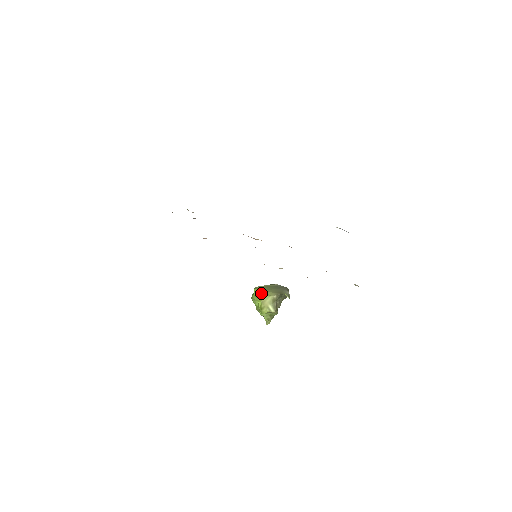
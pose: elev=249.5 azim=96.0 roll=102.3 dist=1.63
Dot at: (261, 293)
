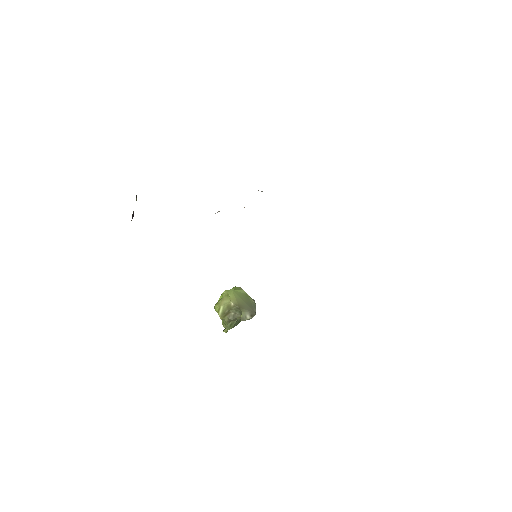
Dot at: (229, 290)
